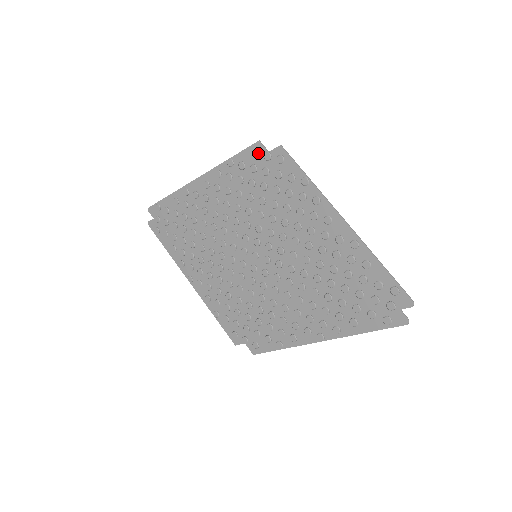
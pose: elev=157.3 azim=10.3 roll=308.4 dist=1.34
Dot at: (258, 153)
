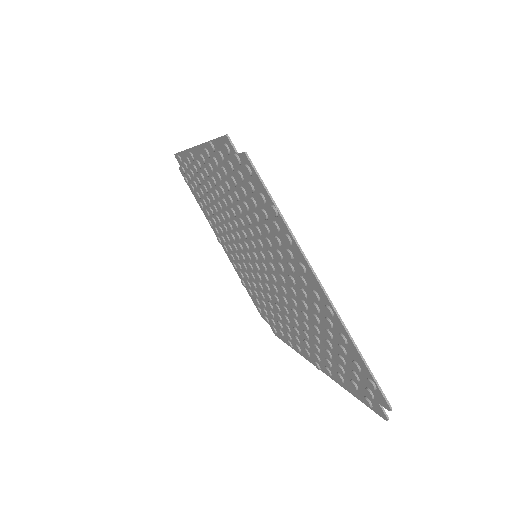
Dot at: (228, 150)
